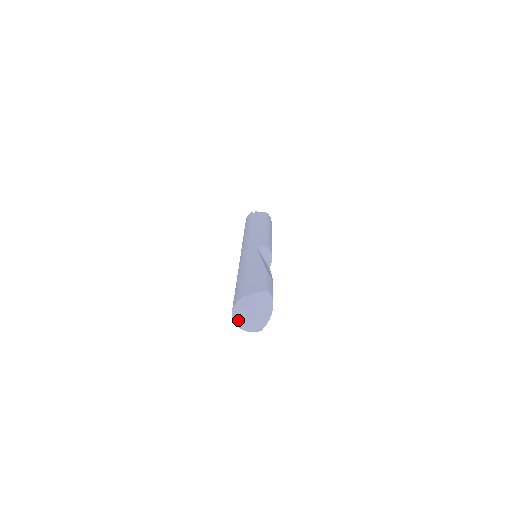
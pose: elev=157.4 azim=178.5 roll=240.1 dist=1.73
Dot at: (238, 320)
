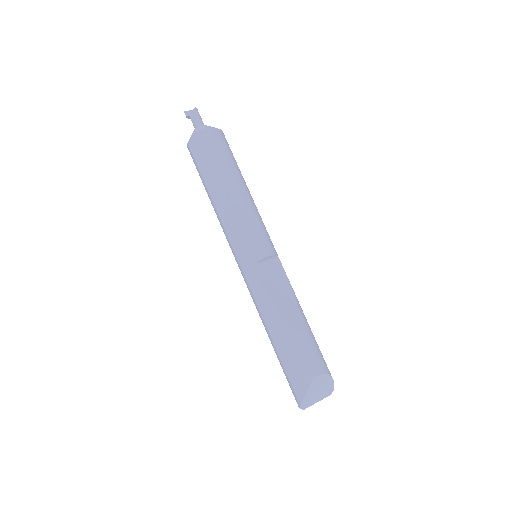
Dot at: occluded
